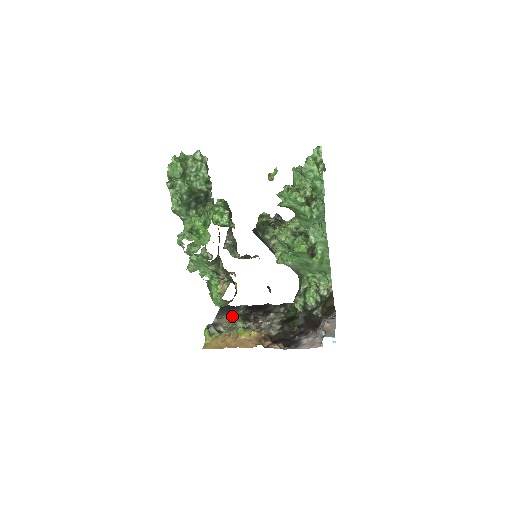
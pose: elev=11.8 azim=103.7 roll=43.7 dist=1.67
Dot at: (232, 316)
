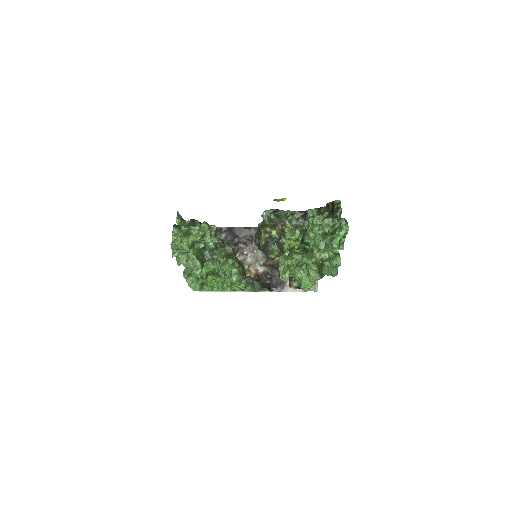
Dot at: occluded
